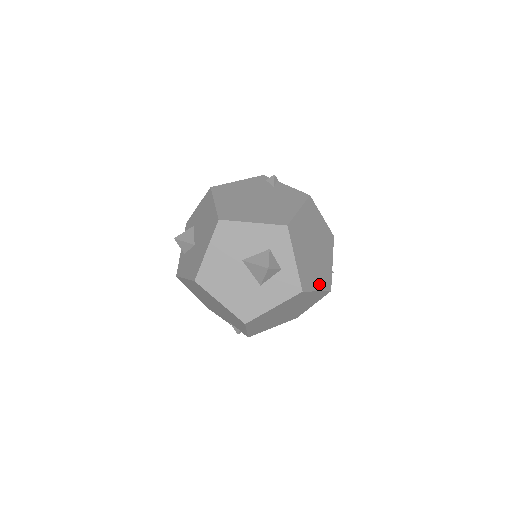
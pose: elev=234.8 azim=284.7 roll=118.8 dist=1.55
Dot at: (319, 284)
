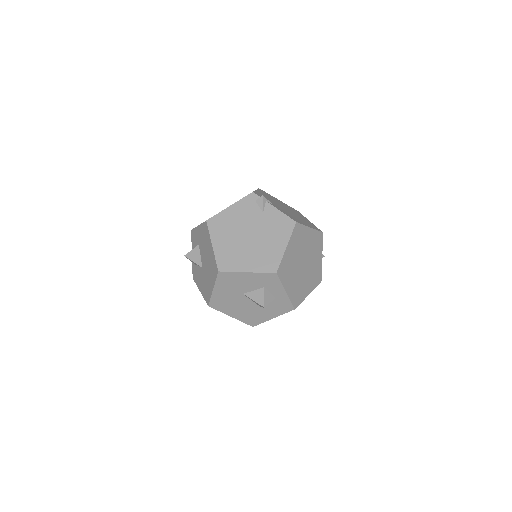
Dot at: (310, 288)
